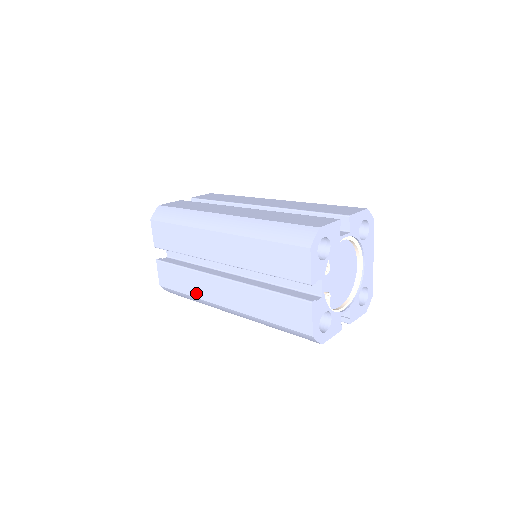
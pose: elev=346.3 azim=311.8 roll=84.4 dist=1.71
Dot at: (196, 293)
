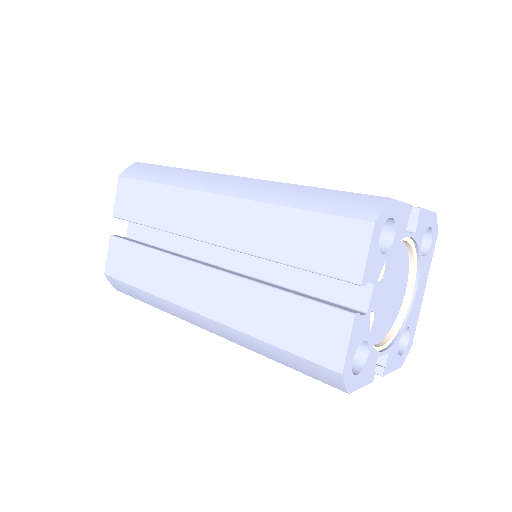
Dot at: (157, 288)
